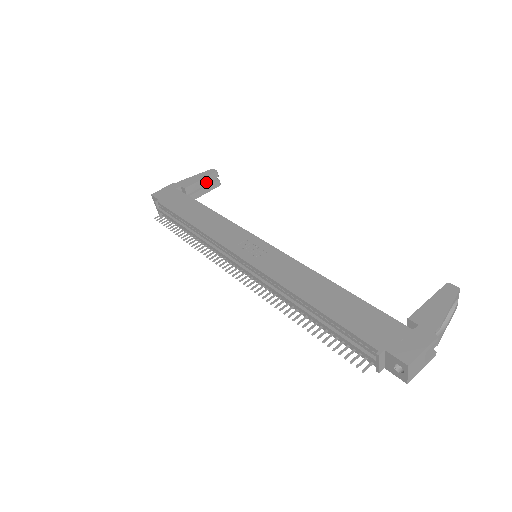
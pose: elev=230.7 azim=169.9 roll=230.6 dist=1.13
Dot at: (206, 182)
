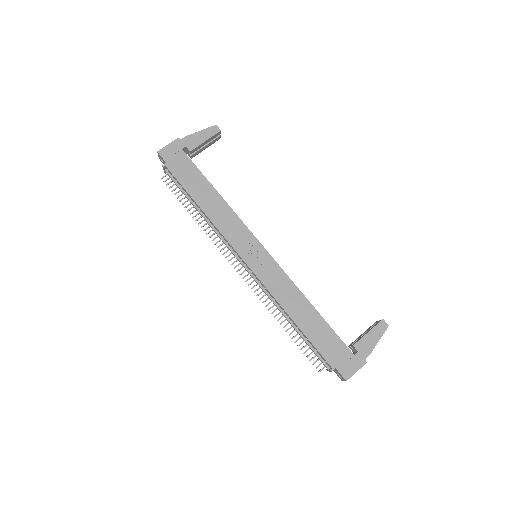
Dot at: (209, 141)
